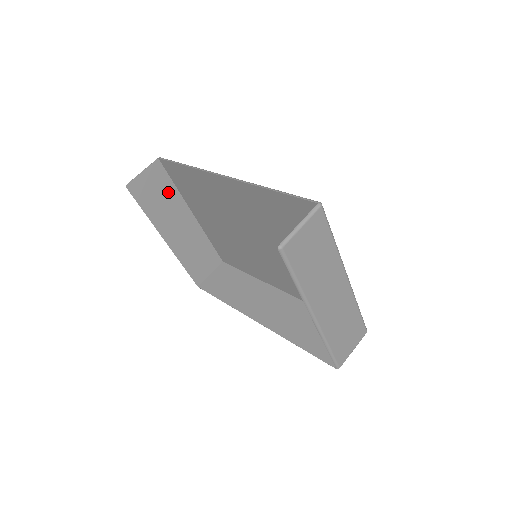
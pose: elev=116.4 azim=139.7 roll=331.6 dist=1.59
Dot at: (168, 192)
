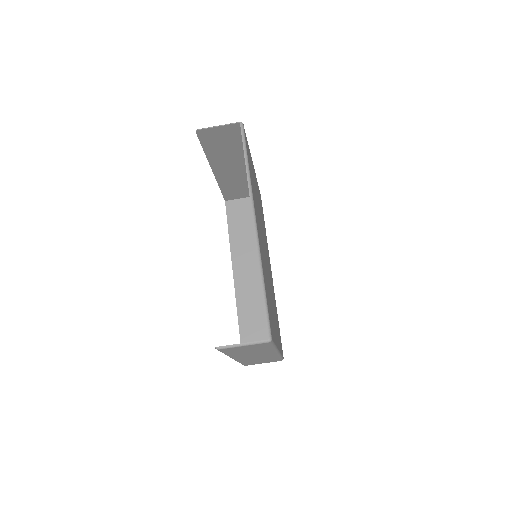
Dot at: (235, 145)
